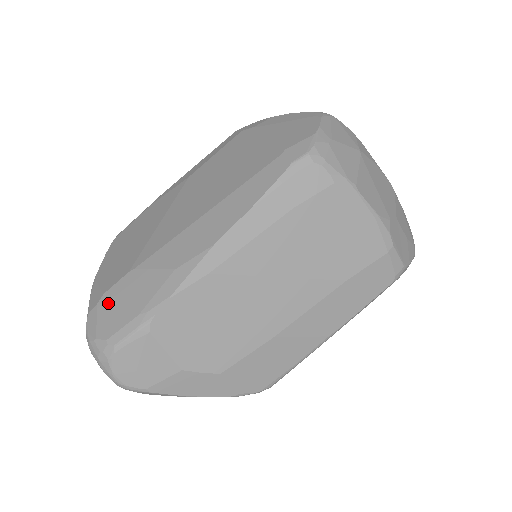
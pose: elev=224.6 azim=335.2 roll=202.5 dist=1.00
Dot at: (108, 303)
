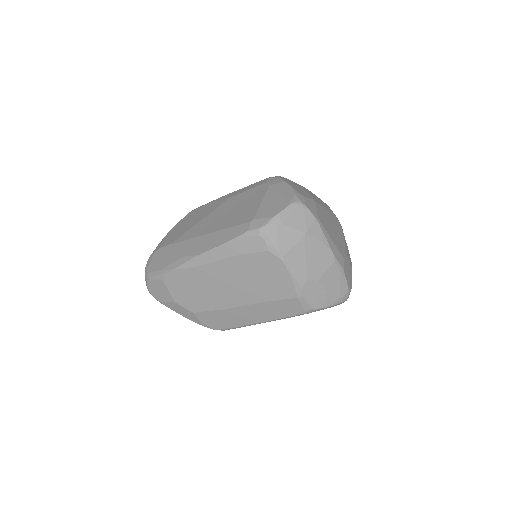
Dot at: (158, 254)
